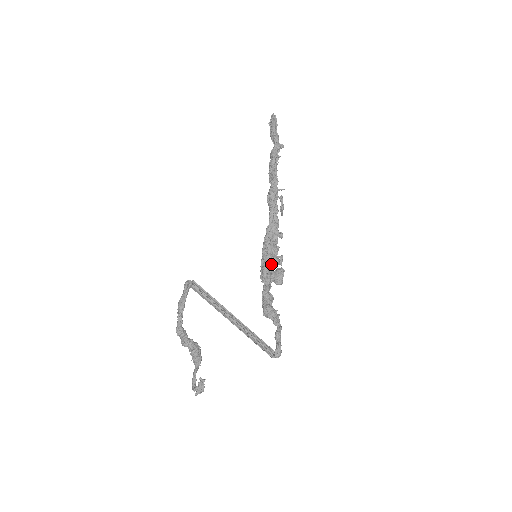
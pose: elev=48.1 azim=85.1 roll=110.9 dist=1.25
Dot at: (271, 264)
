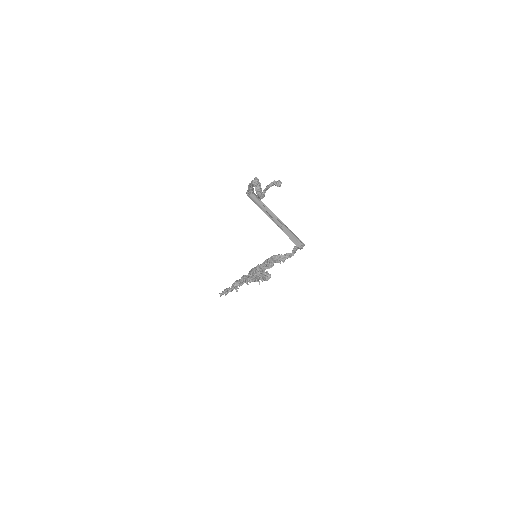
Dot at: occluded
